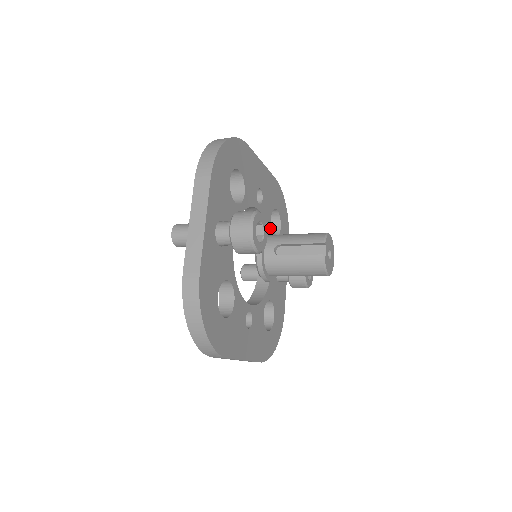
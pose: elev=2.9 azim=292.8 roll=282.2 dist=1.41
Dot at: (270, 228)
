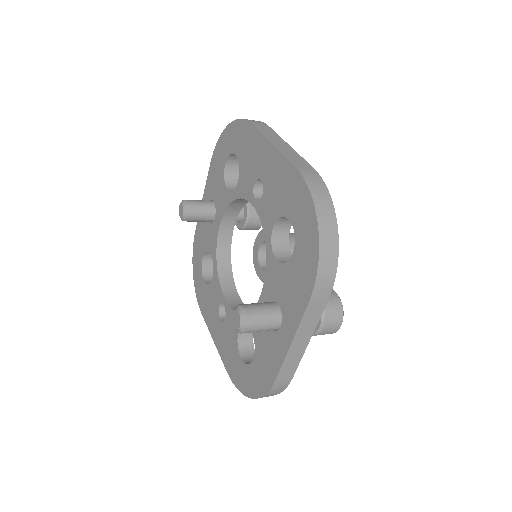
Dot at: occluded
